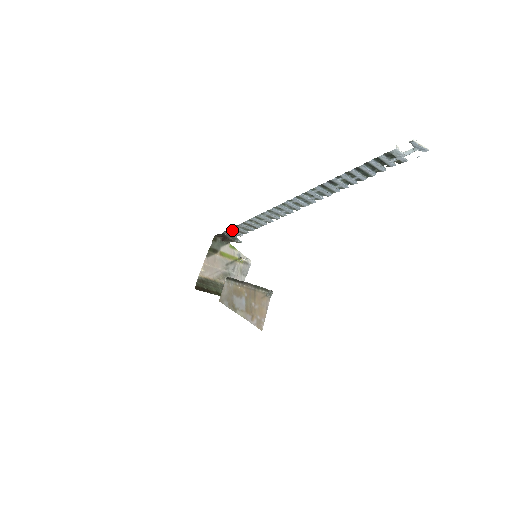
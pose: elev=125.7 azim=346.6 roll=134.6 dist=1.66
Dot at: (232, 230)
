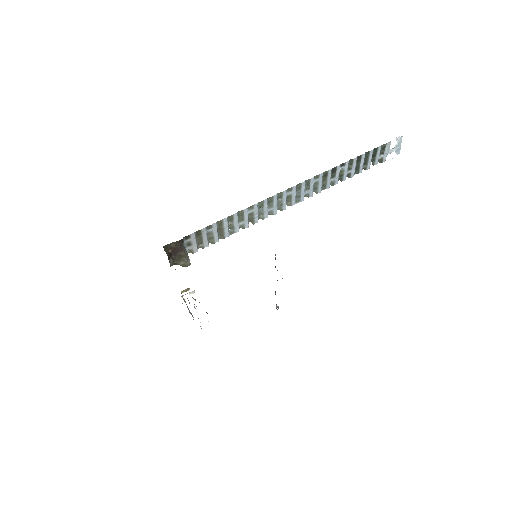
Dot at: (195, 236)
